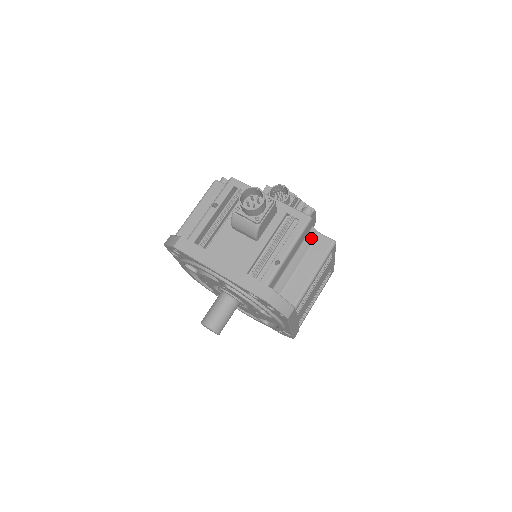
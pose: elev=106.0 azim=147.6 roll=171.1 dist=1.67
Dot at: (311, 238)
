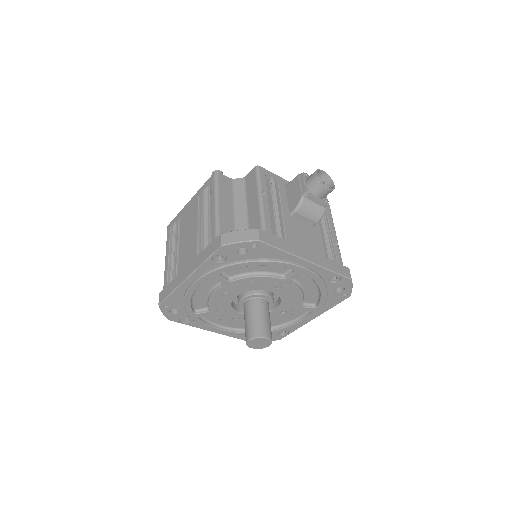
Dot at: occluded
